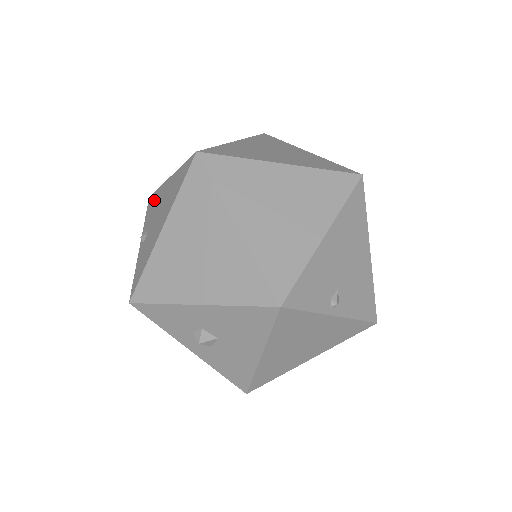
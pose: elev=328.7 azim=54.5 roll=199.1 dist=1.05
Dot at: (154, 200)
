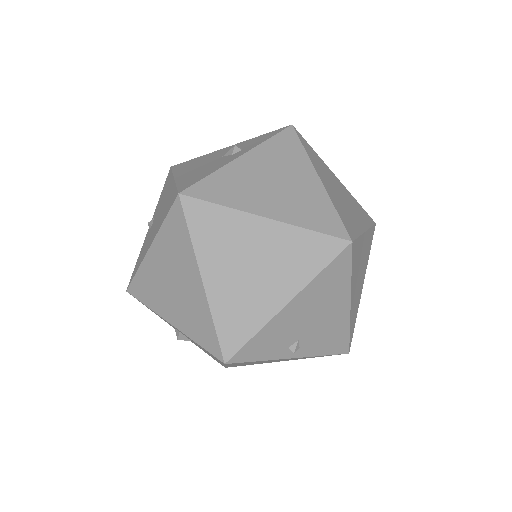
Dot at: (166, 184)
